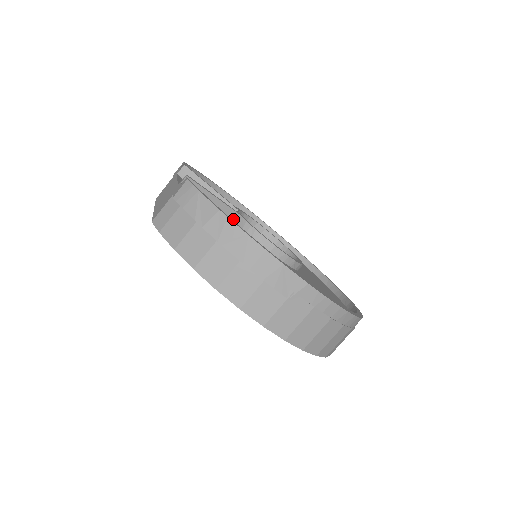
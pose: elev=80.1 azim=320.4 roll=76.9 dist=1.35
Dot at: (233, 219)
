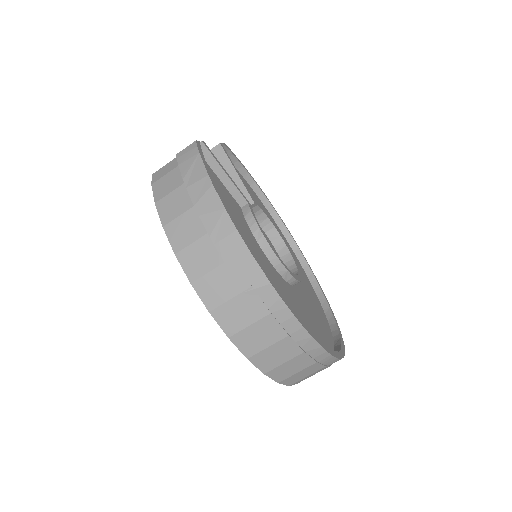
Dot at: (240, 206)
